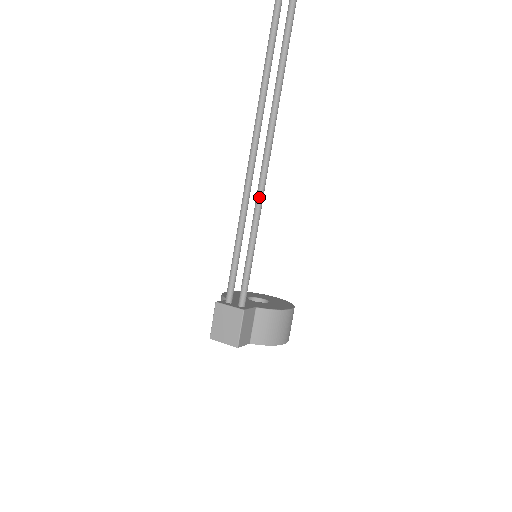
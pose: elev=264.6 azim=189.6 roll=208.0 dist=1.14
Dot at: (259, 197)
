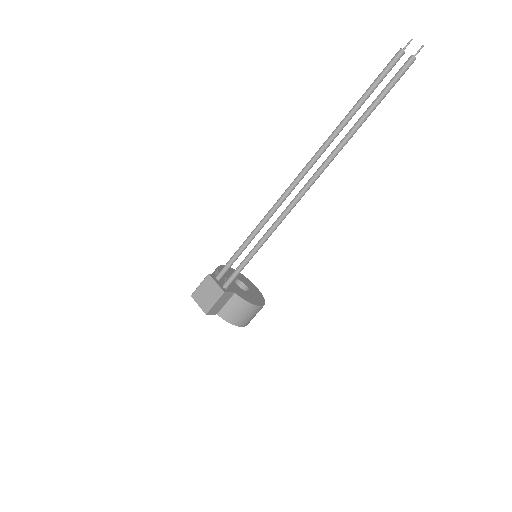
Dot at: (279, 220)
